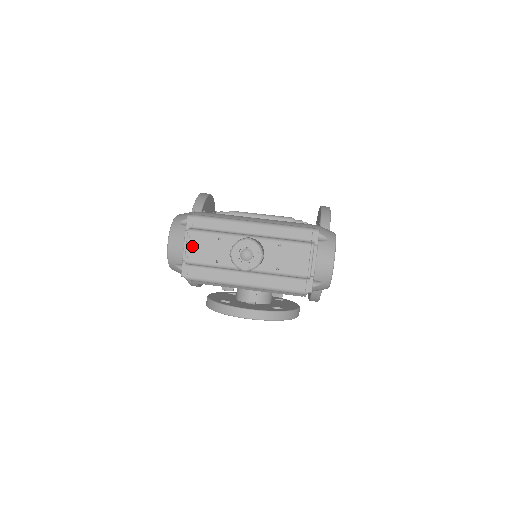
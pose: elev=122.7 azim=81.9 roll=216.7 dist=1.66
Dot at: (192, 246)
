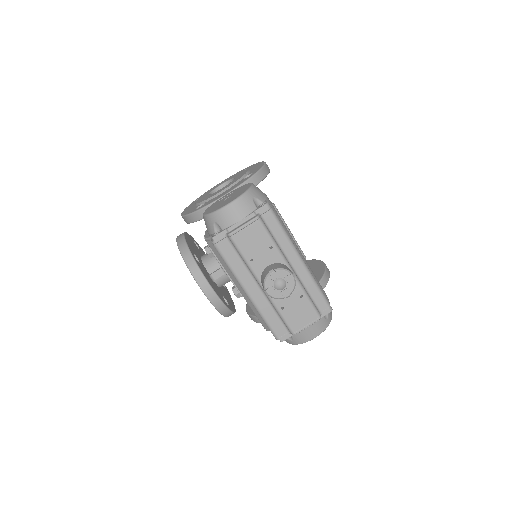
Dot at: (247, 230)
